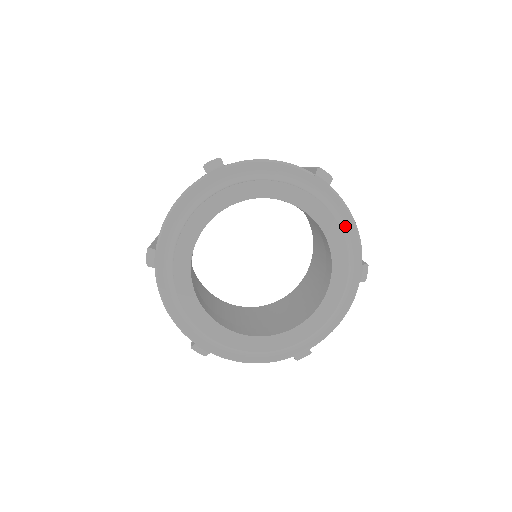
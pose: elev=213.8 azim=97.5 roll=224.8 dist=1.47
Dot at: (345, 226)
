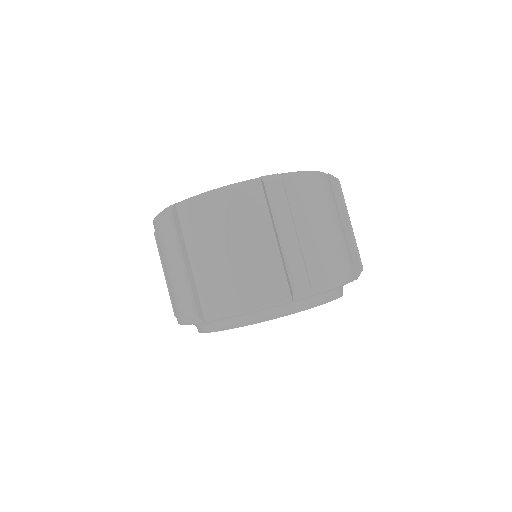
Dot at: occluded
